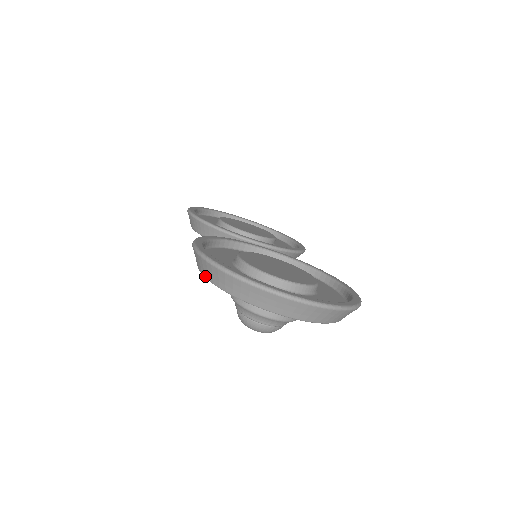
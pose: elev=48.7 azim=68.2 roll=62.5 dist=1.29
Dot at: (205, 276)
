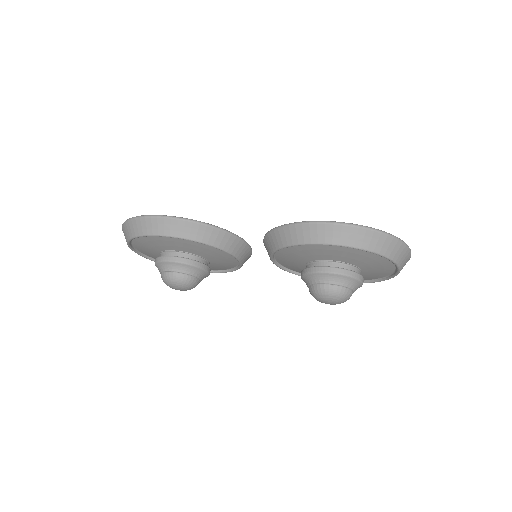
Dot at: (355, 245)
